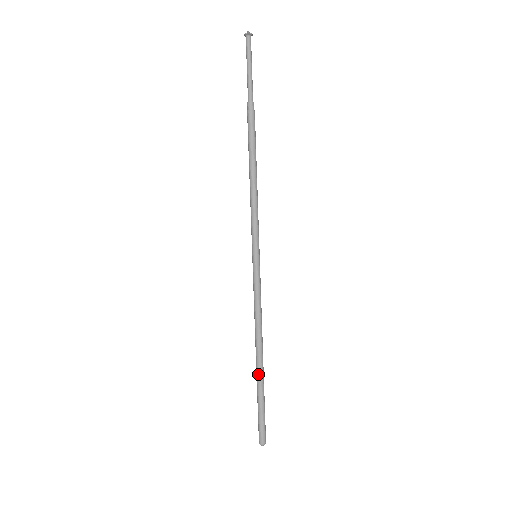
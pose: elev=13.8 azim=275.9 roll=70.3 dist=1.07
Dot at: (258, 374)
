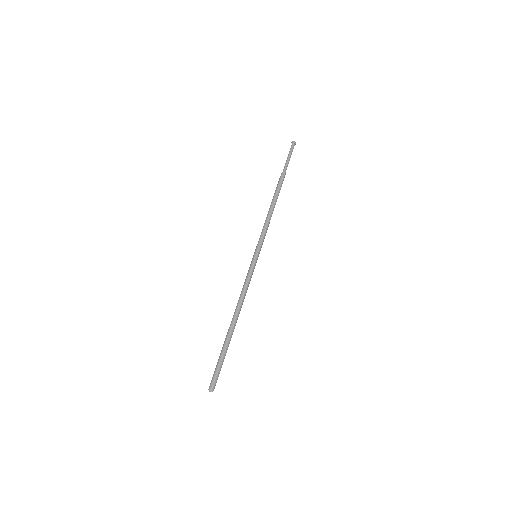
Dot at: (227, 334)
